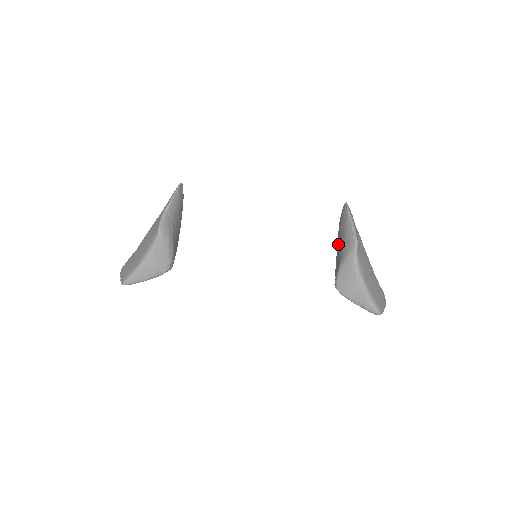
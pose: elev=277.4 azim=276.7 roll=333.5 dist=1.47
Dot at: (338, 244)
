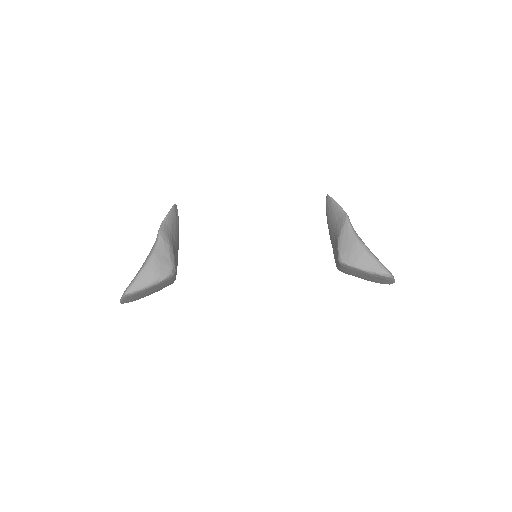
Dot at: (331, 234)
